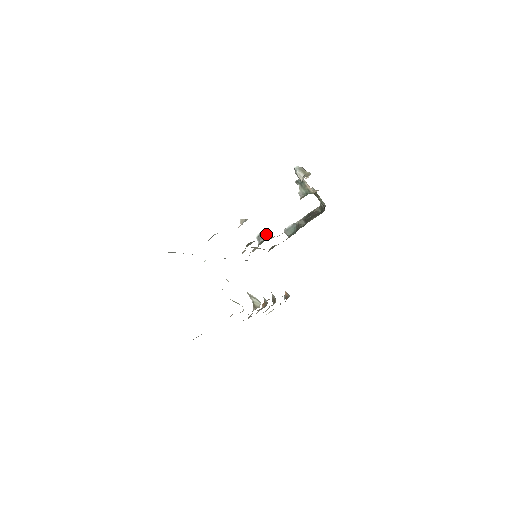
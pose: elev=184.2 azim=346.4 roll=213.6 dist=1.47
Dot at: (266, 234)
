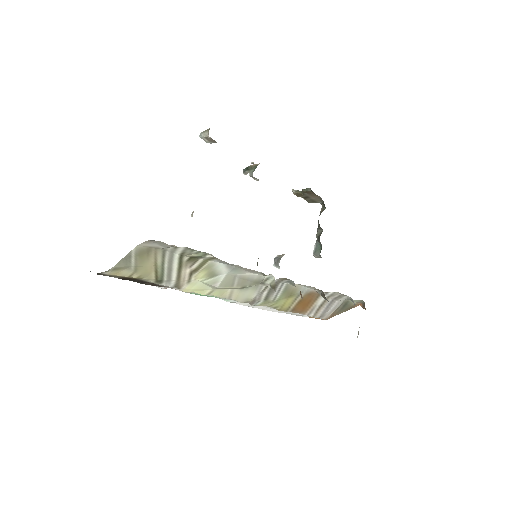
Dot at: (280, 255)
